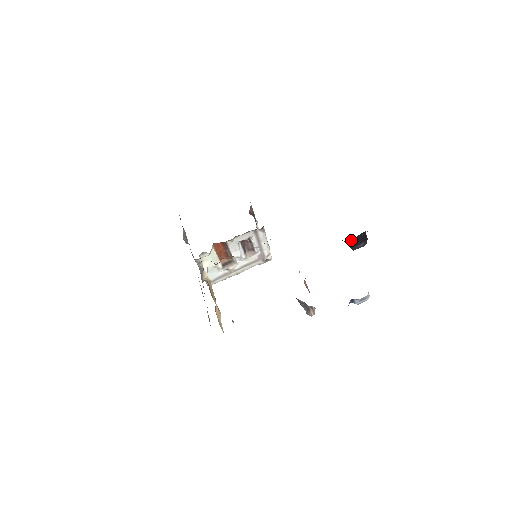
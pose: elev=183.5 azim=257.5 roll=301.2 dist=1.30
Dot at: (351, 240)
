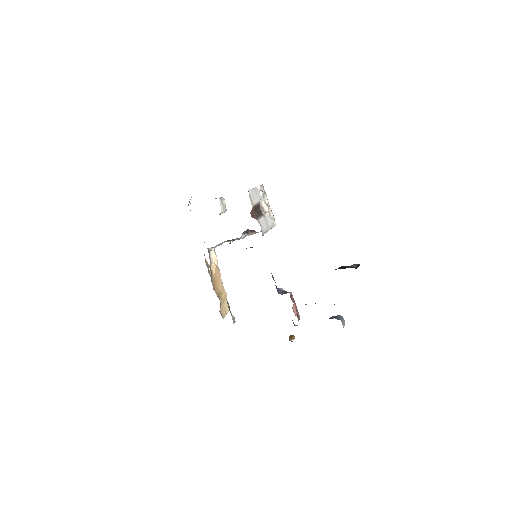
Dot at: occluded
